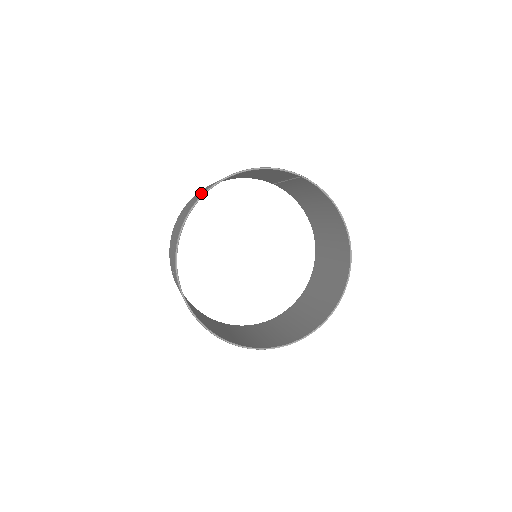
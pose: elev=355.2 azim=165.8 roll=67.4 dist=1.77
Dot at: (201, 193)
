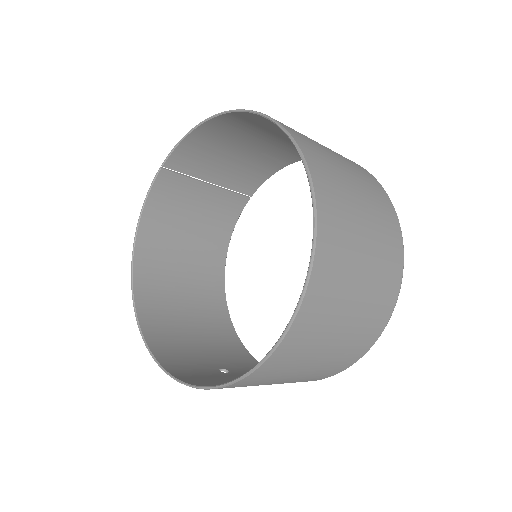
Dot at: (154, 292)
